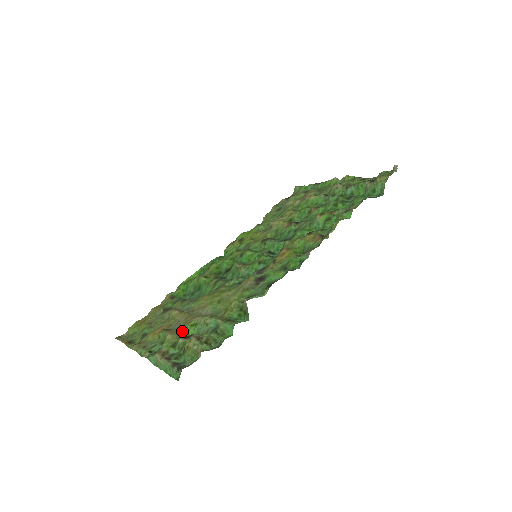
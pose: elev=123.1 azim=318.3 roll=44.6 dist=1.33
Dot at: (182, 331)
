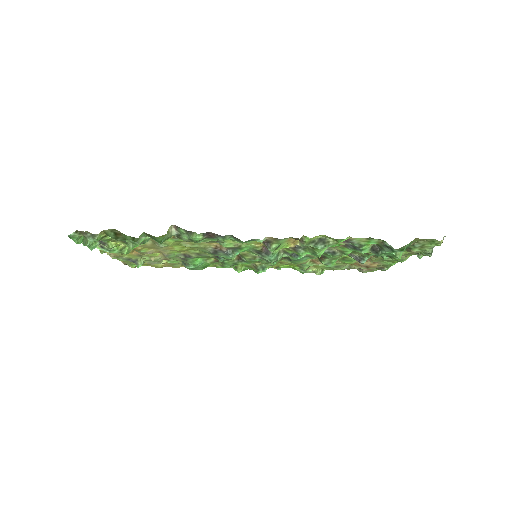
Dot at: occluded
